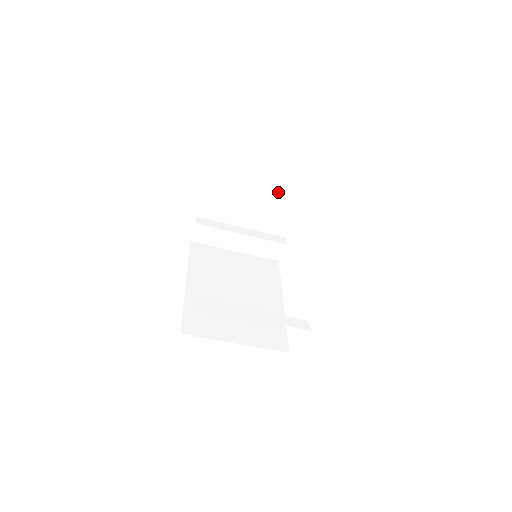
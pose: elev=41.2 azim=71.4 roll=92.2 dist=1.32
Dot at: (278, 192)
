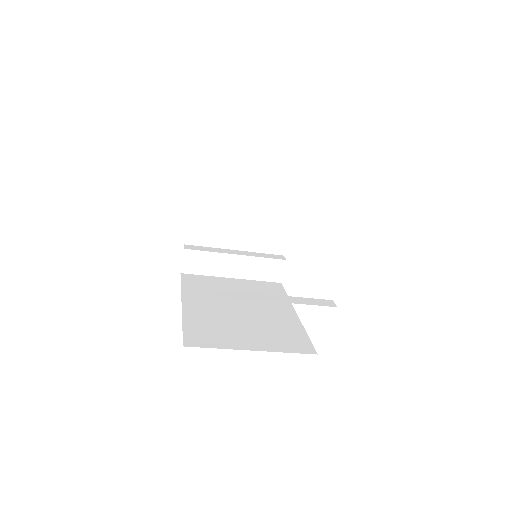
Dot at: (266, 192)
